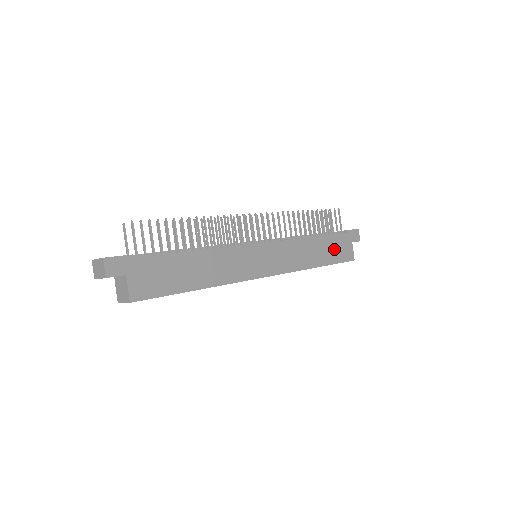
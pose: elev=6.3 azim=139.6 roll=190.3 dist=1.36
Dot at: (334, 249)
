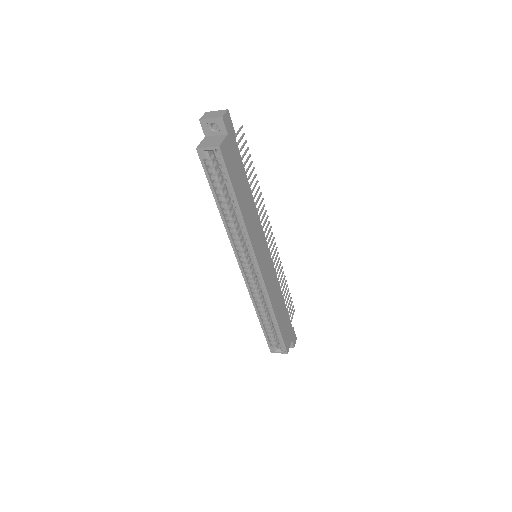
Dot at: (285, 325)
